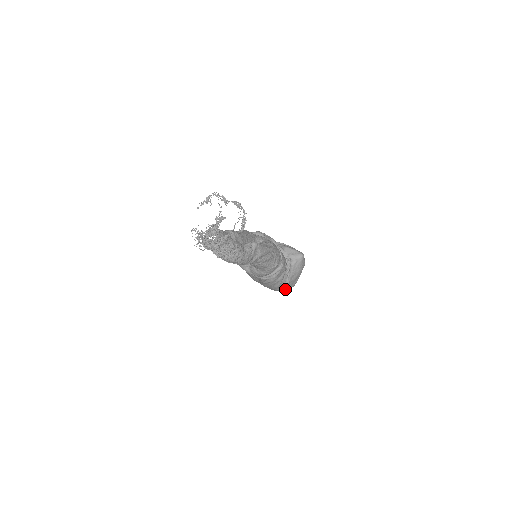
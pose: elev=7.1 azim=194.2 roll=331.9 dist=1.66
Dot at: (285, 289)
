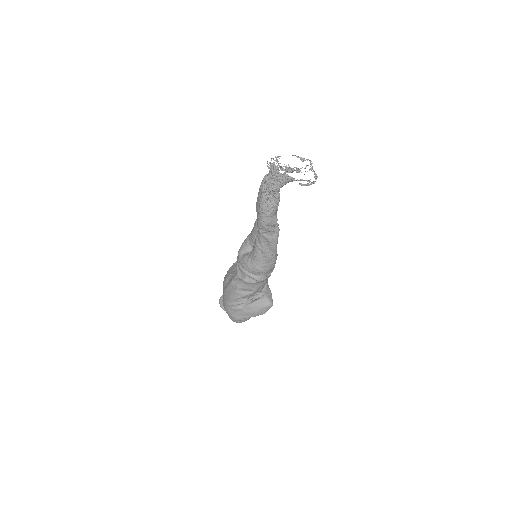
Dot at: (231, 313)
